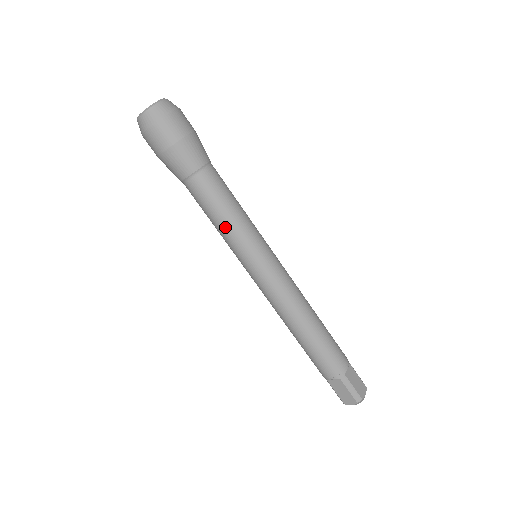
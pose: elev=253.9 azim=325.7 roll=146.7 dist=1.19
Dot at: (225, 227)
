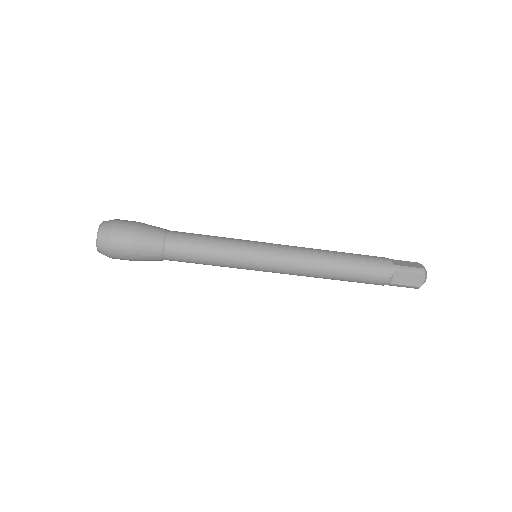
Dot at: (217, 254)
